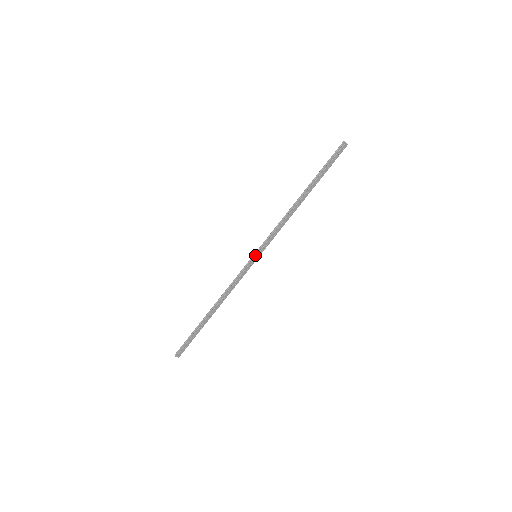
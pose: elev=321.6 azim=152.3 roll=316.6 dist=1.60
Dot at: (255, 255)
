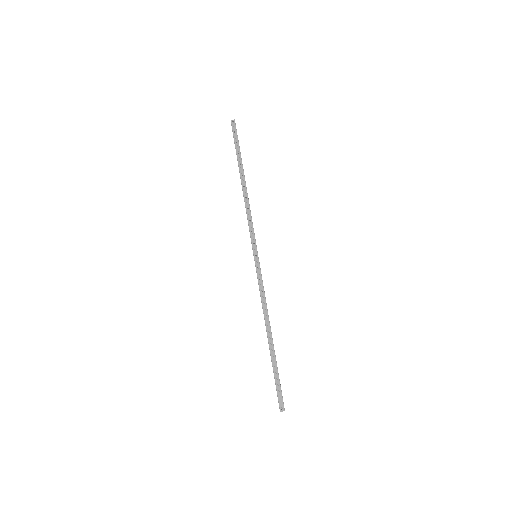
Dot at: occluded
